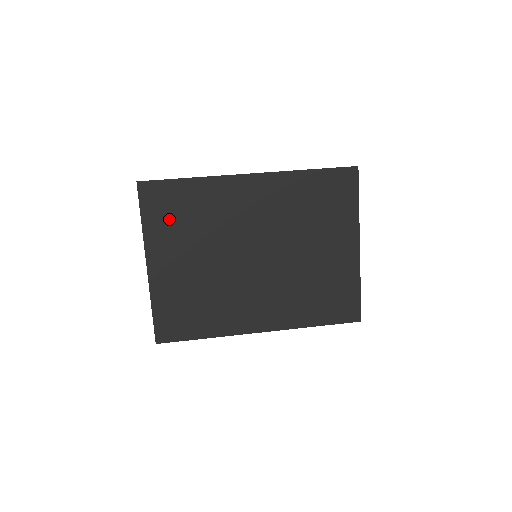
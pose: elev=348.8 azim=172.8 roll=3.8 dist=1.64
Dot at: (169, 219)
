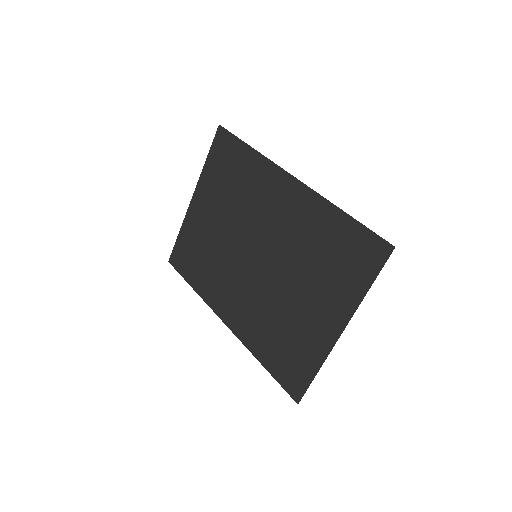
Dot at: (221, 172)
